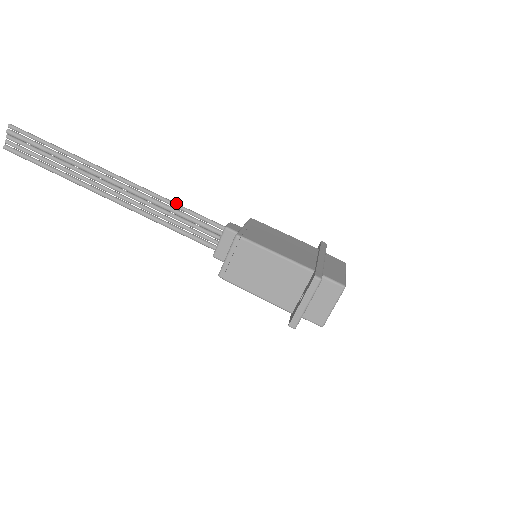
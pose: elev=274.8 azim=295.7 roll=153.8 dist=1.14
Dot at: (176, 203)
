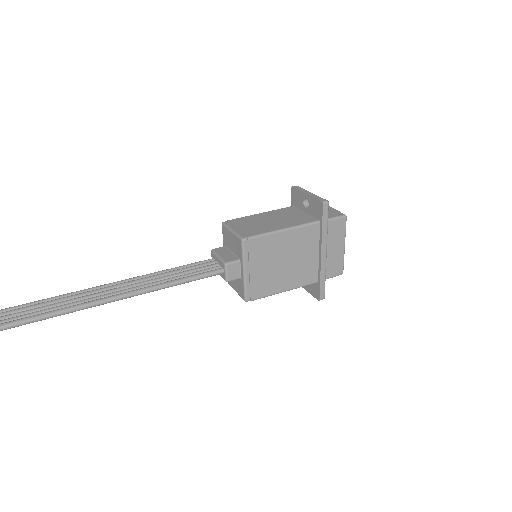
Dot at: (155, 273)
